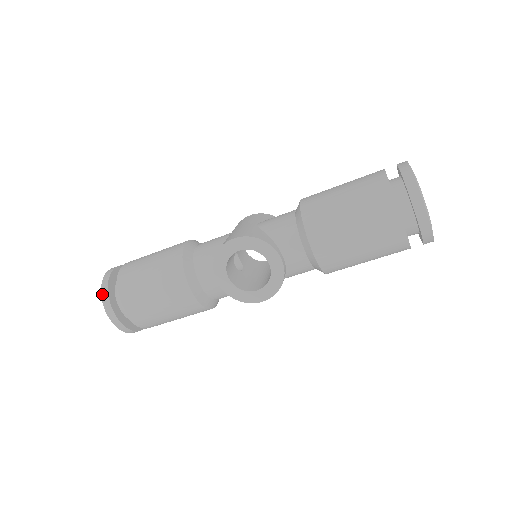
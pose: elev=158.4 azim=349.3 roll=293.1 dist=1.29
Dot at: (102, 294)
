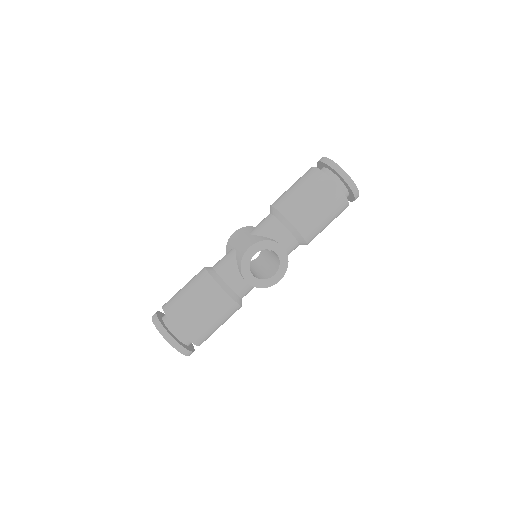
Dot at: (163, 335)
